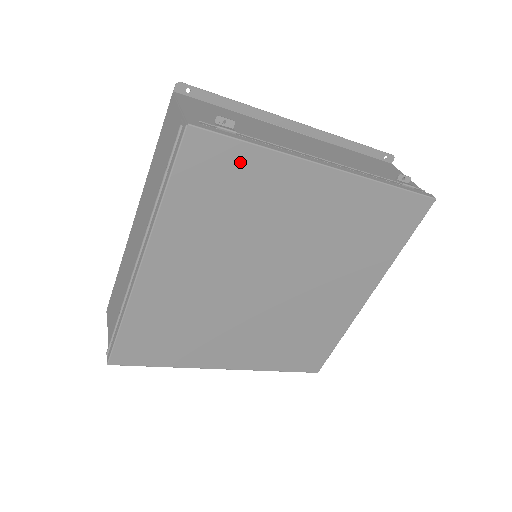
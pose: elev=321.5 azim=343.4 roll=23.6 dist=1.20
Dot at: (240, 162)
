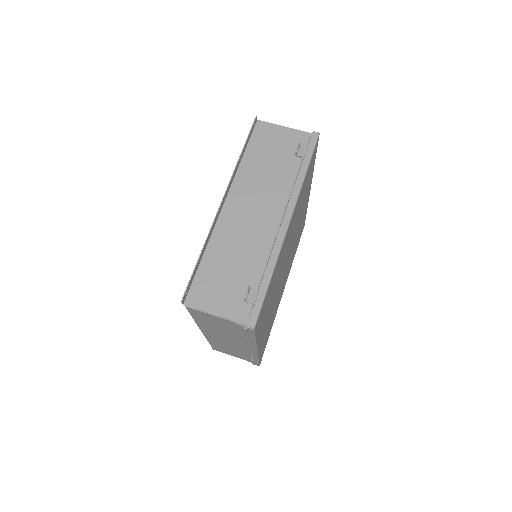
Dot at: occluded
